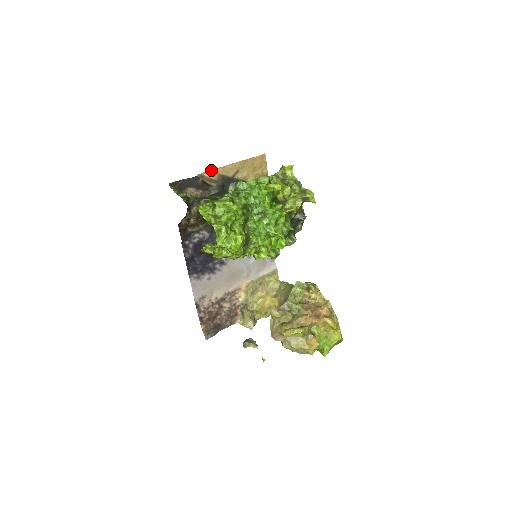
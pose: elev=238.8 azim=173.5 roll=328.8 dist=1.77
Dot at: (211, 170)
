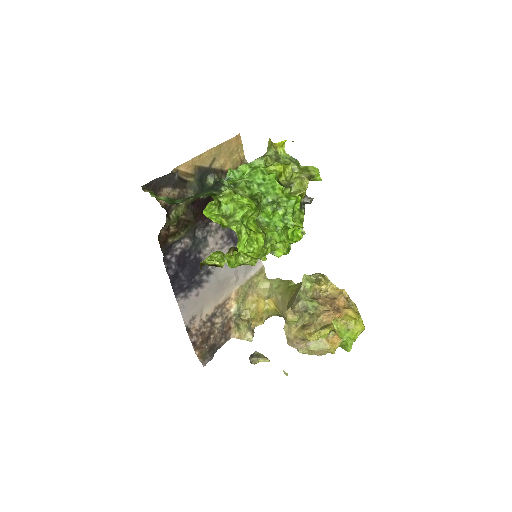
Dot at: (186, 162)
